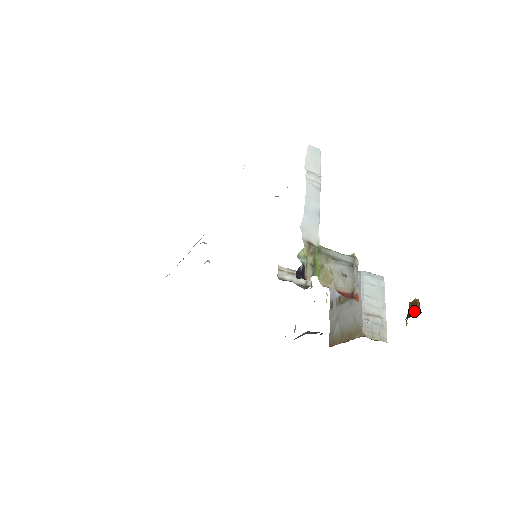
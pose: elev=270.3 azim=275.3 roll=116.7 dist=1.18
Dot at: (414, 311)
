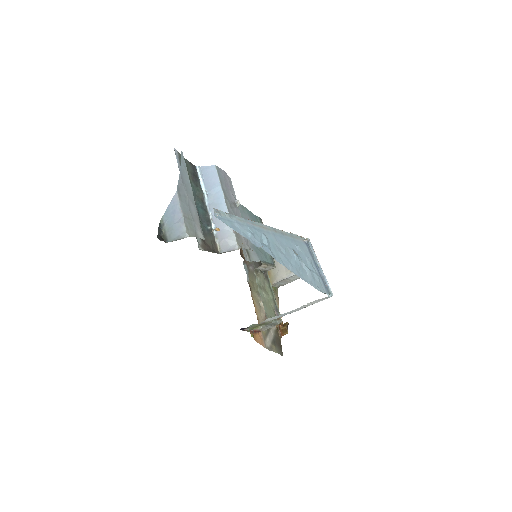
Dot at: (282, 332)
